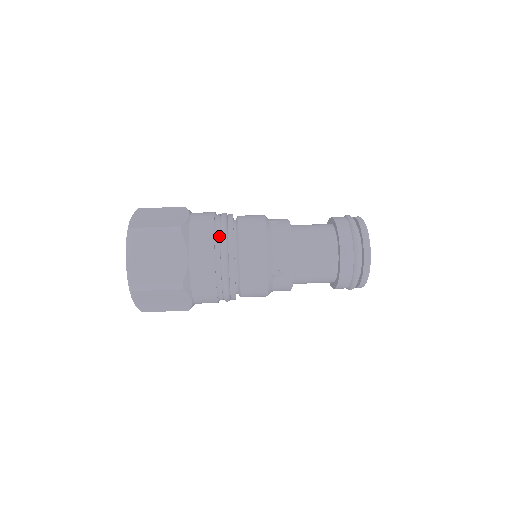
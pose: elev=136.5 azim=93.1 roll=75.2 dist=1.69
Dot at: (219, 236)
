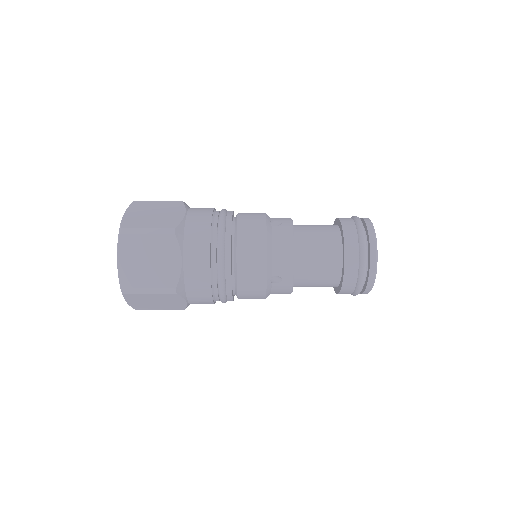
Dot at: (216, 239)
